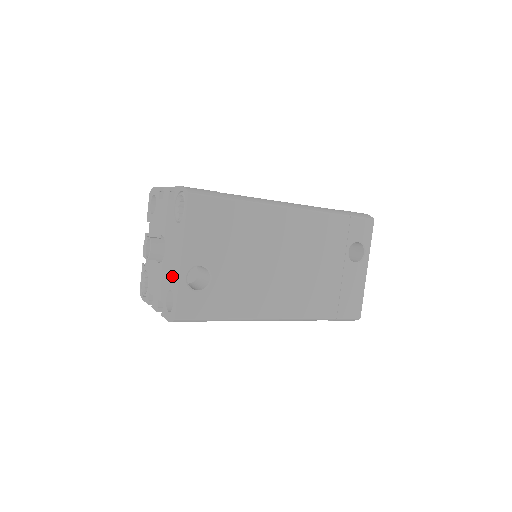
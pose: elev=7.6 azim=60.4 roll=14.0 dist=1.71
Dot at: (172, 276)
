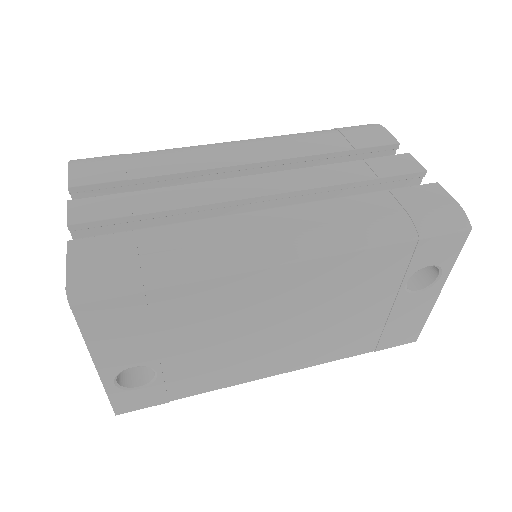
Dot at: occluded
